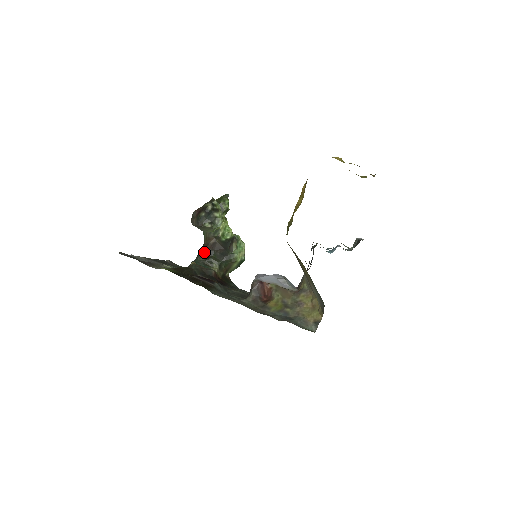
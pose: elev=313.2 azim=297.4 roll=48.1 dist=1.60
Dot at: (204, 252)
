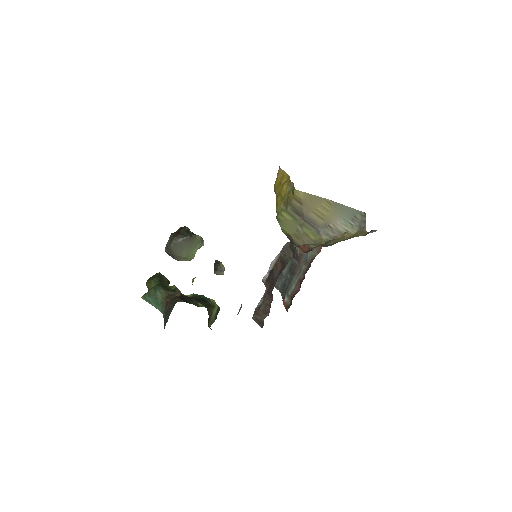
Dot at: (179, 298)
